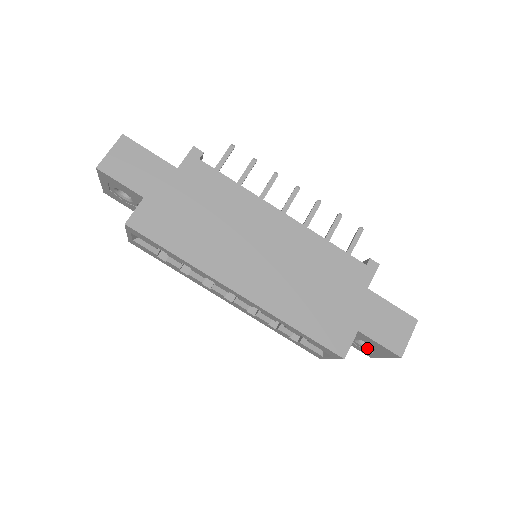
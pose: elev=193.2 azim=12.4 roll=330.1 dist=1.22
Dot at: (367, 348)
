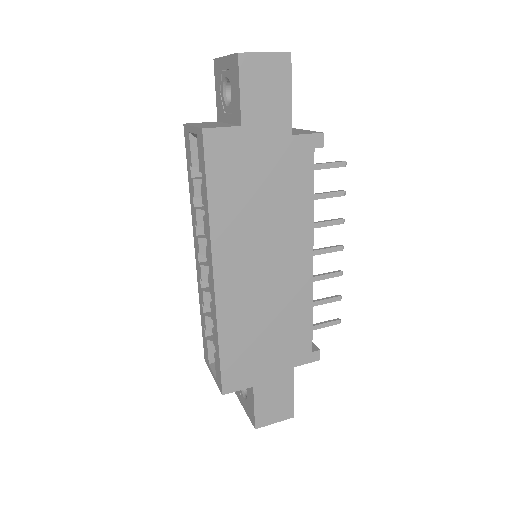
Dot at: (242, 390)
